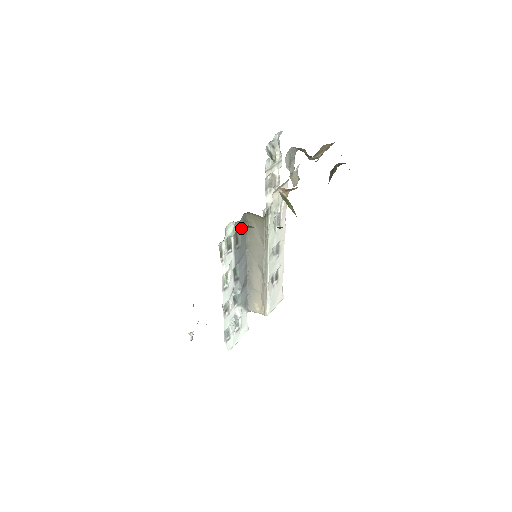
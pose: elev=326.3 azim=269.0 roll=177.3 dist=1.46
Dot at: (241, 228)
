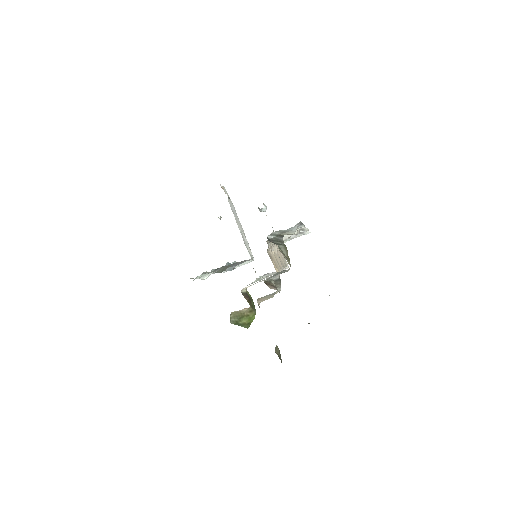
Dot at: occluded
